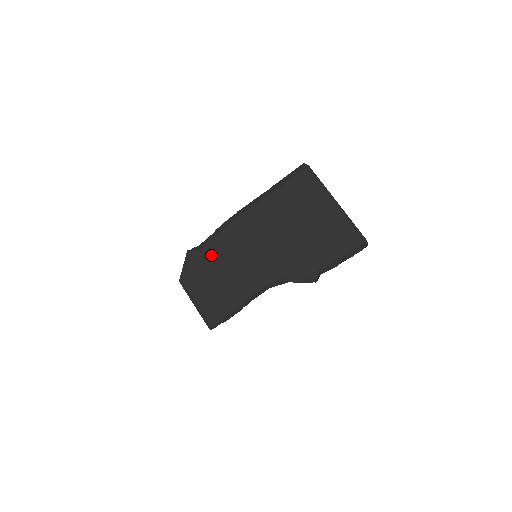
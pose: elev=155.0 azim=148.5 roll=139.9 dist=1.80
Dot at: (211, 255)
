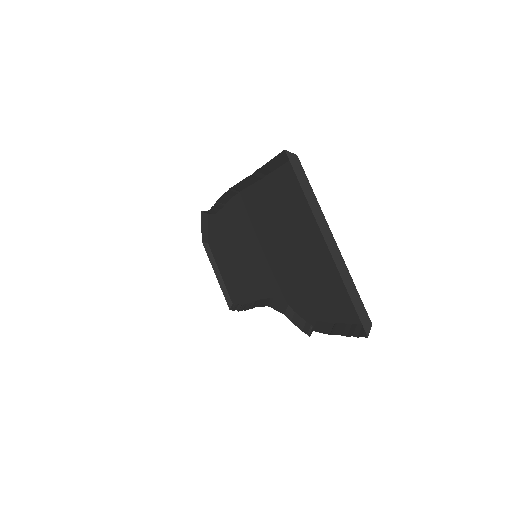
Dot at: (222, 228)
